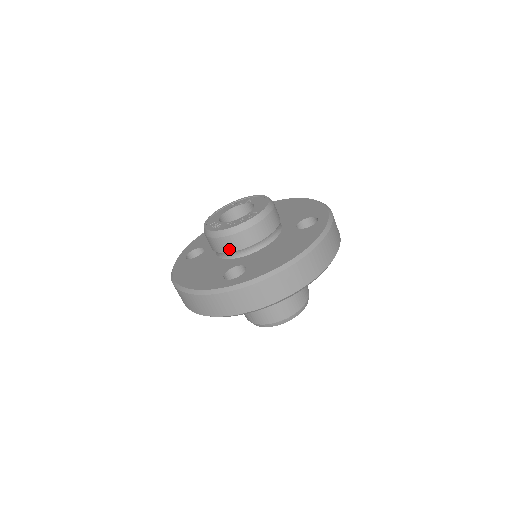
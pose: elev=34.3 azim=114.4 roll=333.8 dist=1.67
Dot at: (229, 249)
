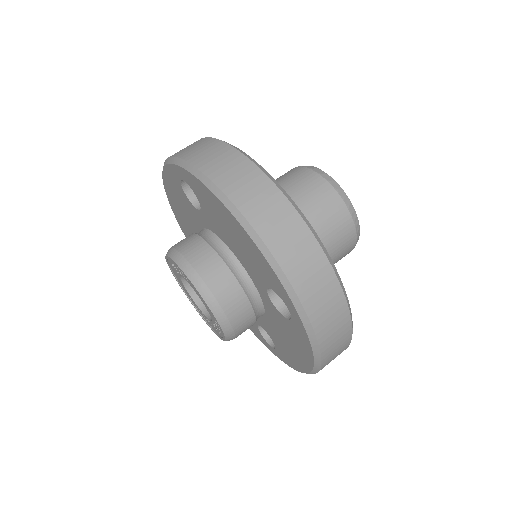
Dot at: occluded
